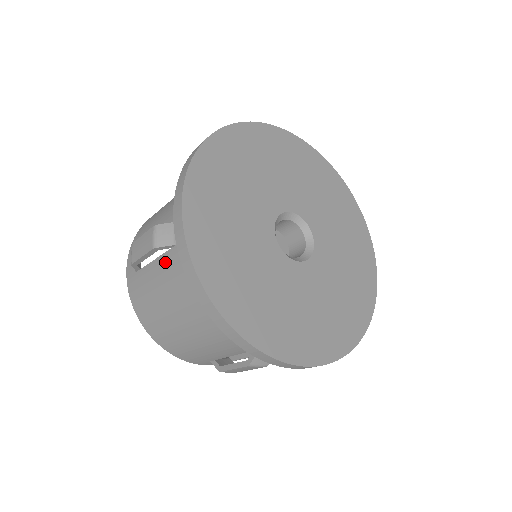
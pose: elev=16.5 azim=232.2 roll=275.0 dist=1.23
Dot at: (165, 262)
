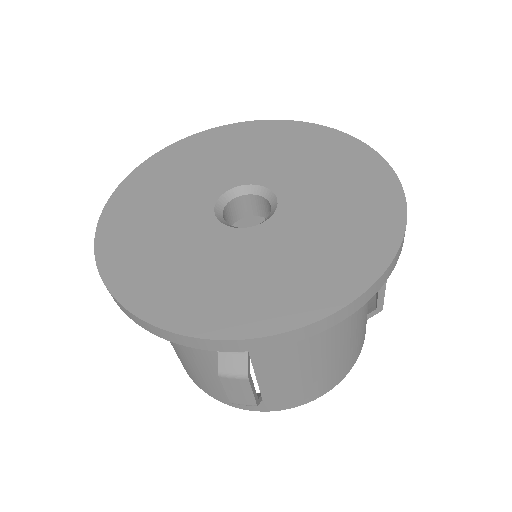
Dot at: occluded
